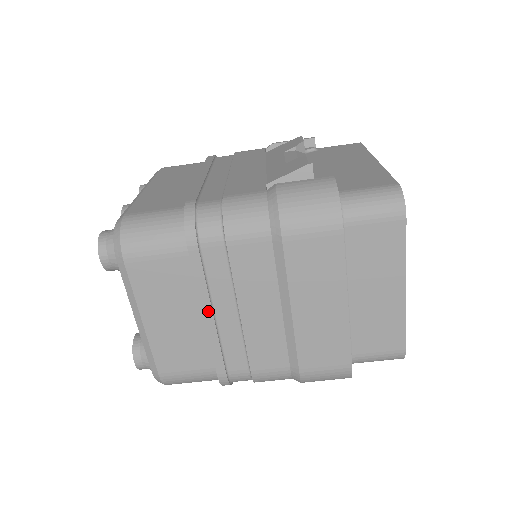
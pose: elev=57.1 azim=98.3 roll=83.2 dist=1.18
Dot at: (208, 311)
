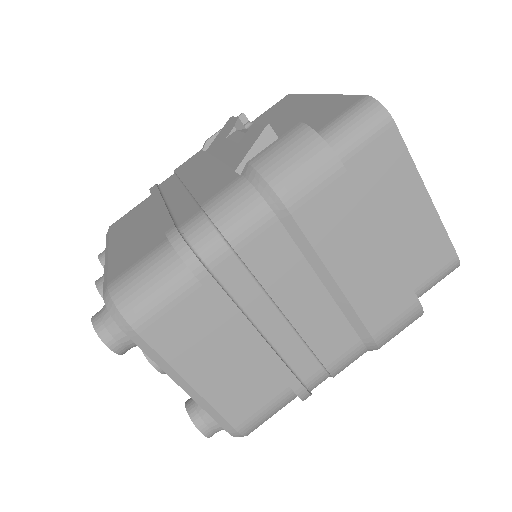
Dot at: (252, 332)
